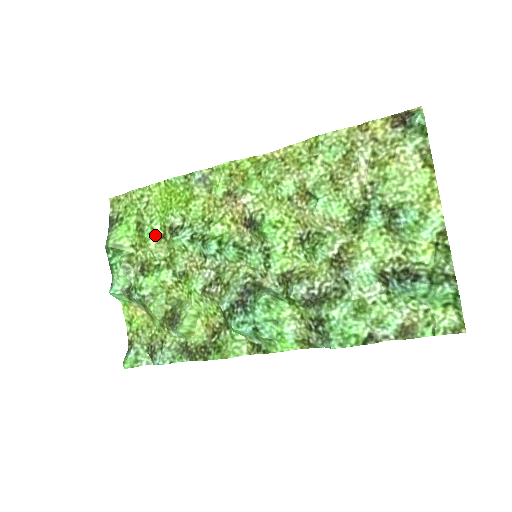
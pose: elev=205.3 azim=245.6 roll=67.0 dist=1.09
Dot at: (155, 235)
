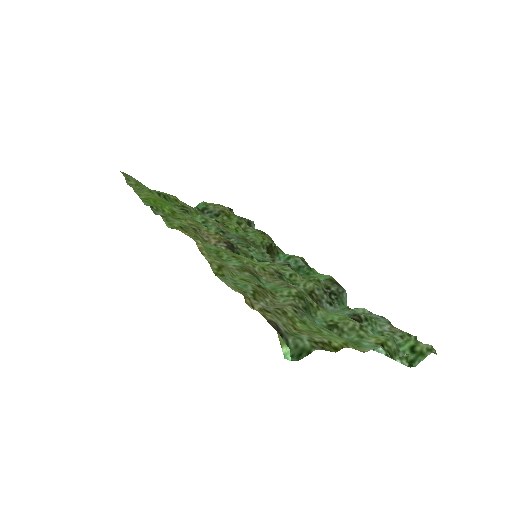
Dot at: occluded
